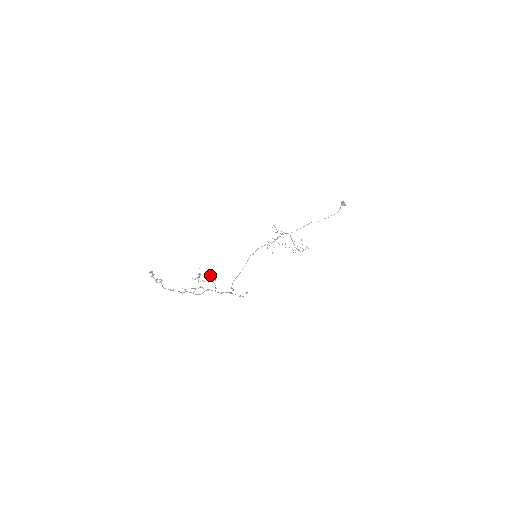
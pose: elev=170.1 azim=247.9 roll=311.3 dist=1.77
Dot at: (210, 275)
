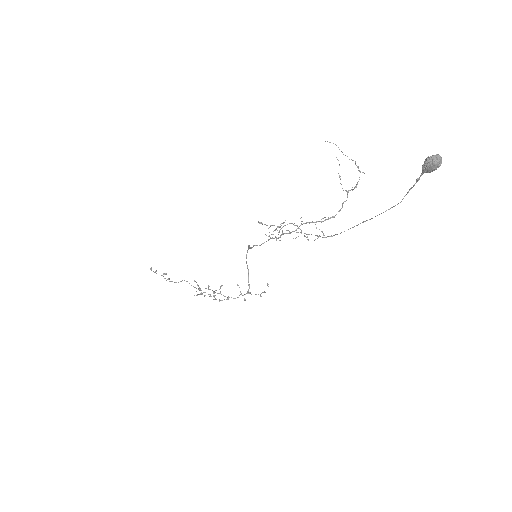
Dot at: occluded
